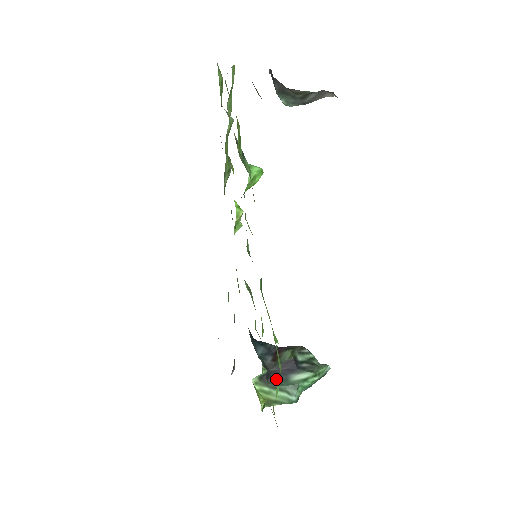
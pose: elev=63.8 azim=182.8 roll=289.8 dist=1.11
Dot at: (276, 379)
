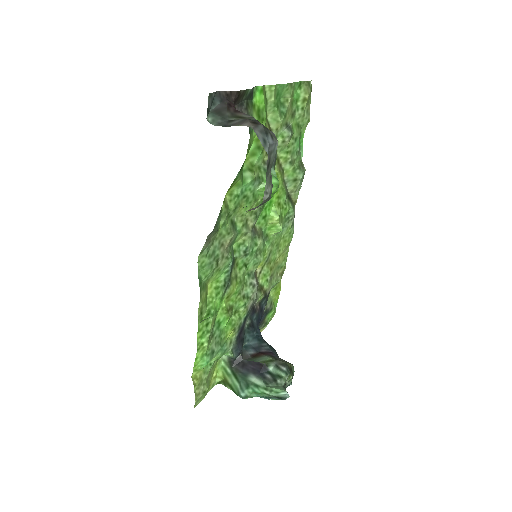
Dot at: (240, 369)
